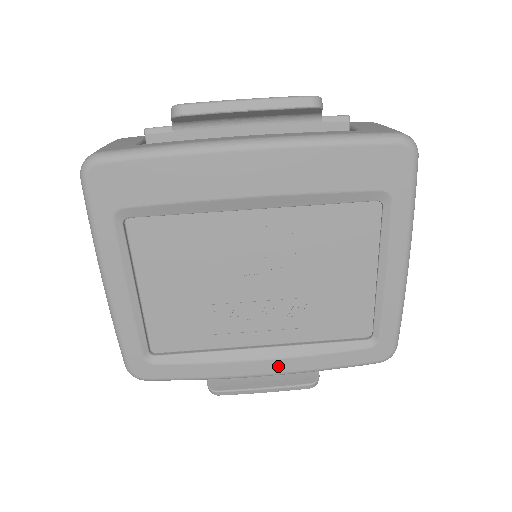
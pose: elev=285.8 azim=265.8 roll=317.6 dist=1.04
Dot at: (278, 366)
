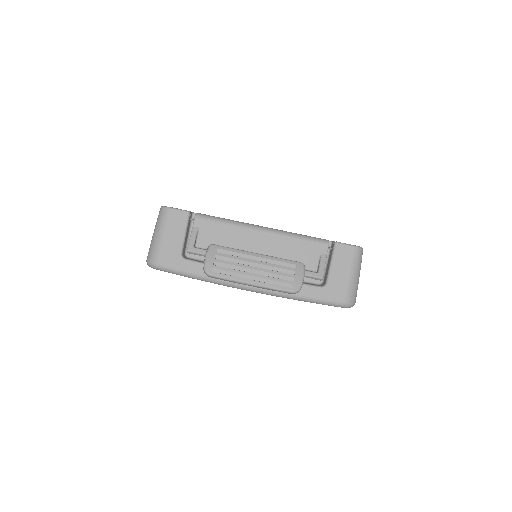
Dot at: occluded
